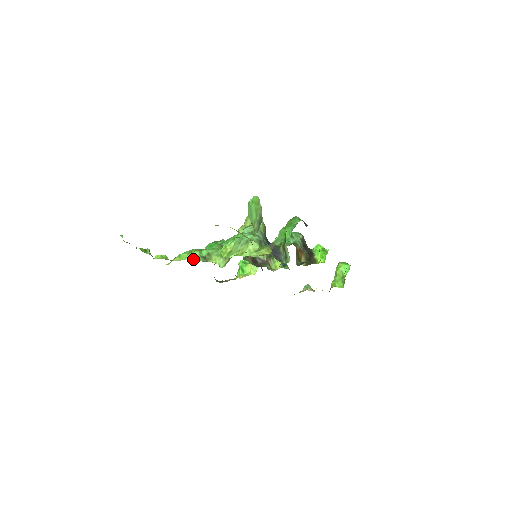
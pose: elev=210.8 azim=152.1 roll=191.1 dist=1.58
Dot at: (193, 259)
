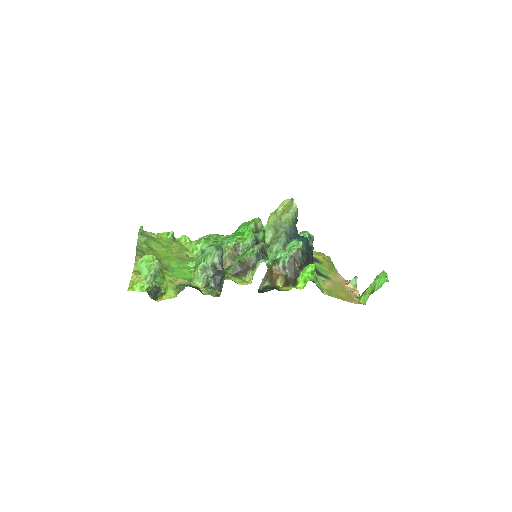
Dot at: (192, 252)
